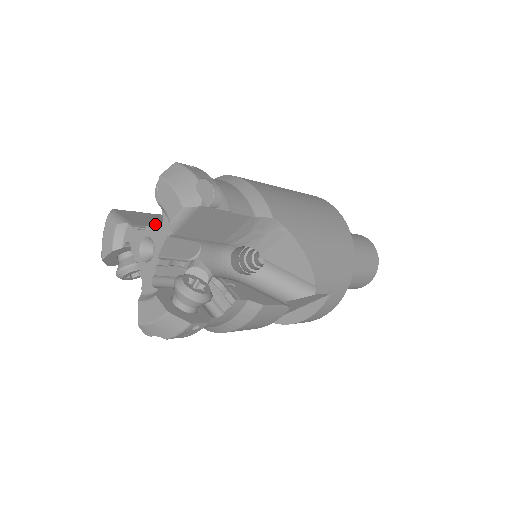
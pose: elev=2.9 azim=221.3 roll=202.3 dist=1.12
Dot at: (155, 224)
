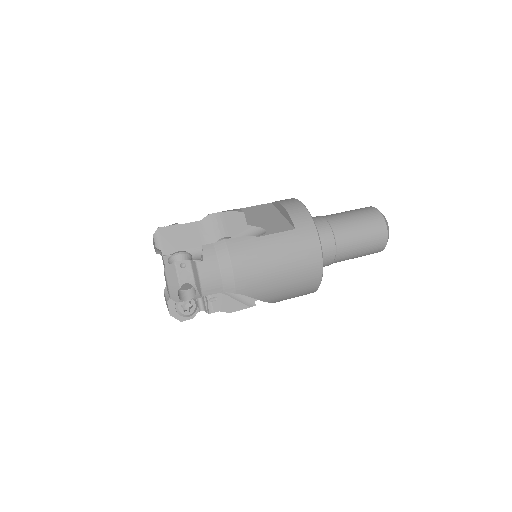
Dot at: occluded
